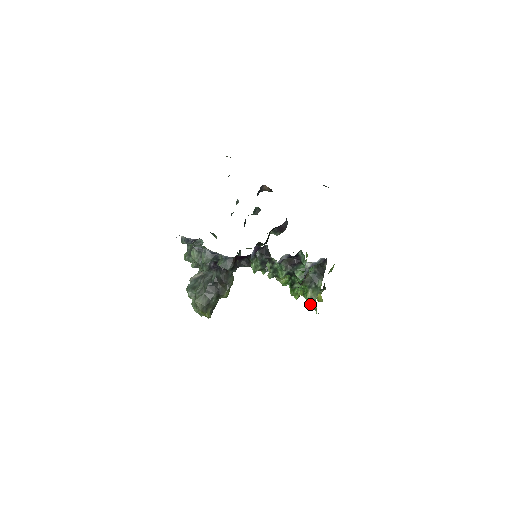
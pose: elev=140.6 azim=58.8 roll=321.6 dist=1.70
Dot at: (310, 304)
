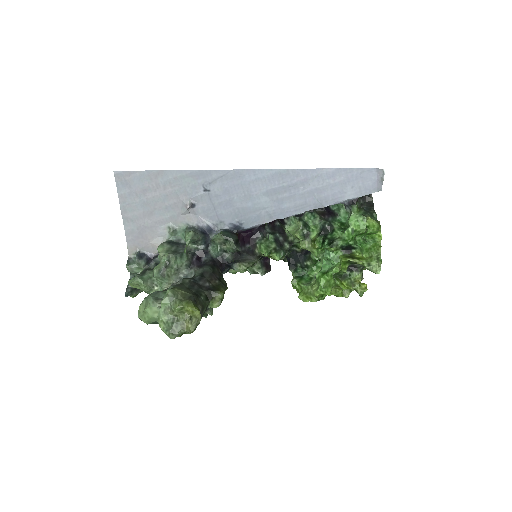
Dot at: (373, 234)
